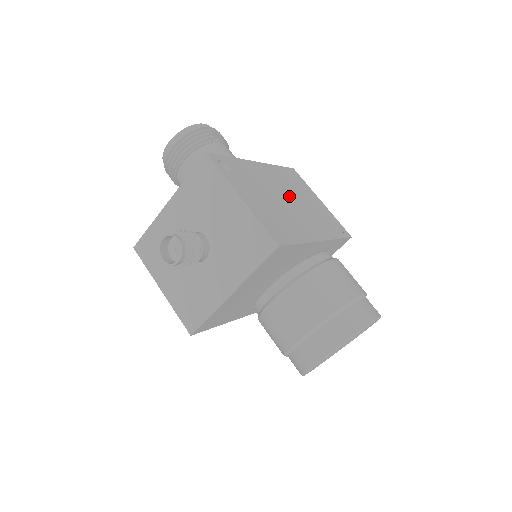
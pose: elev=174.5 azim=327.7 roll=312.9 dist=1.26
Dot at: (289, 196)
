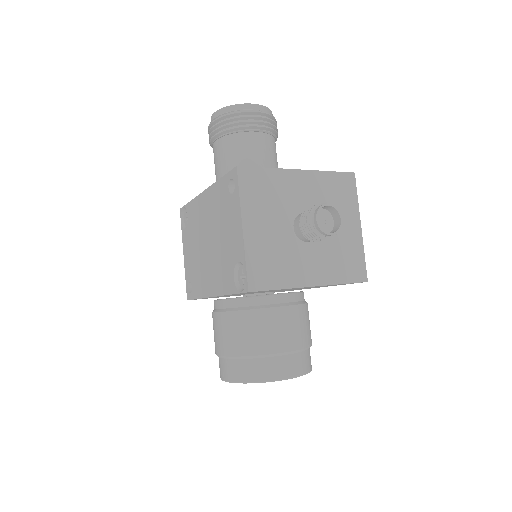
Dot at: occluded
